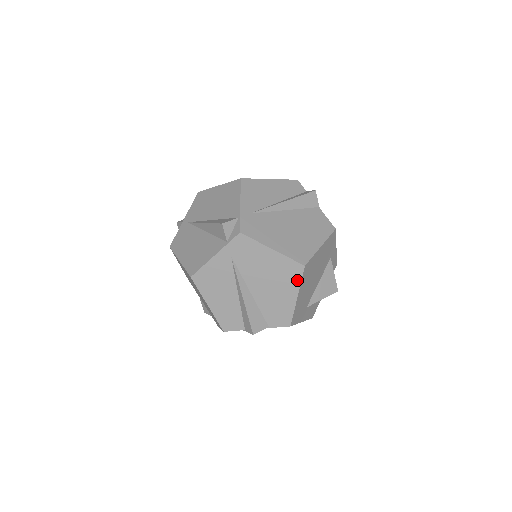
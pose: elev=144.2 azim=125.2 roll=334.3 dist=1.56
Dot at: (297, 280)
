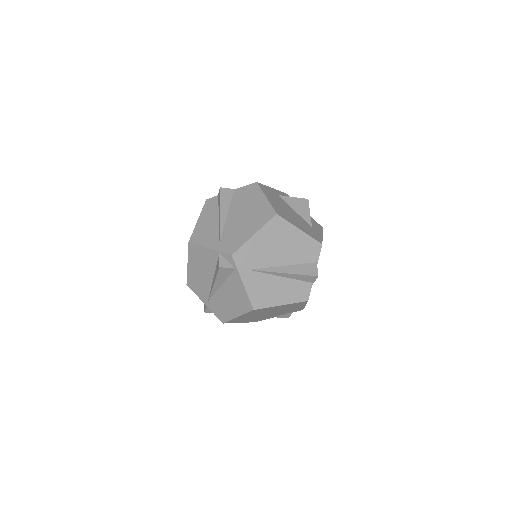
Dot at: (286, 224)
